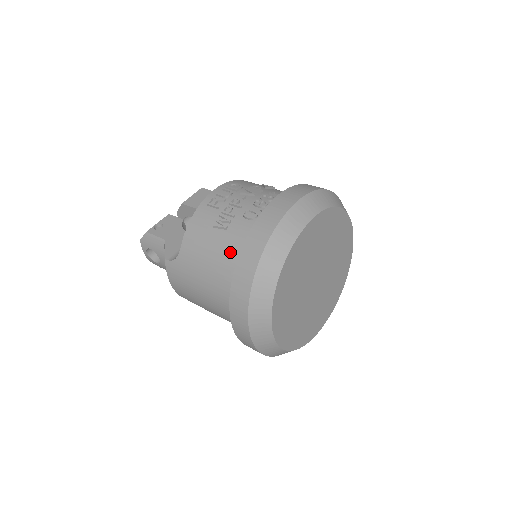
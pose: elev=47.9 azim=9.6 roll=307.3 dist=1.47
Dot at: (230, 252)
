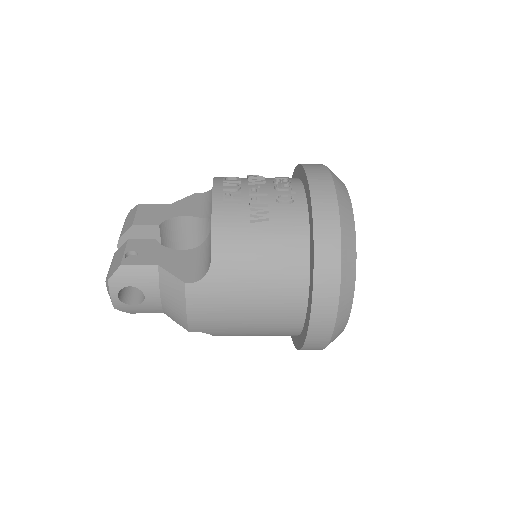
Dot at: (286, 242)
